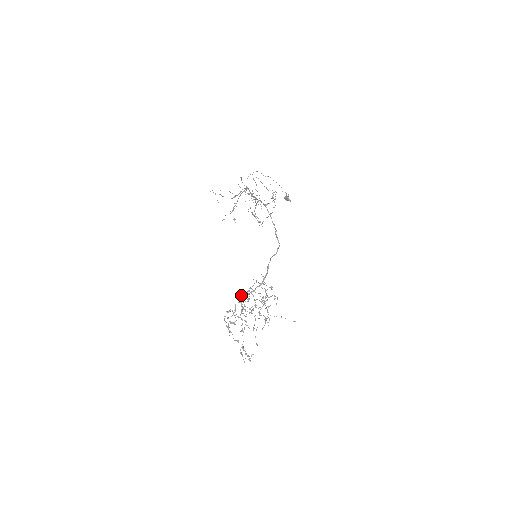
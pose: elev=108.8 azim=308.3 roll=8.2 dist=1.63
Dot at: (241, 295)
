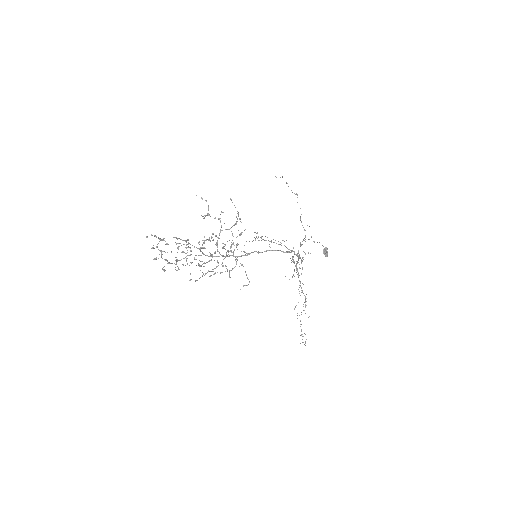
Dot at: occluded
